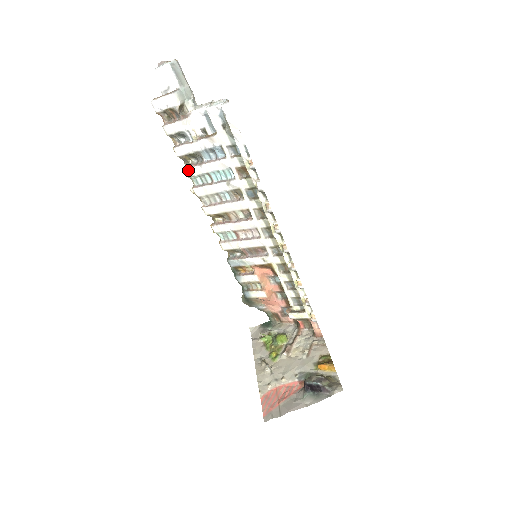
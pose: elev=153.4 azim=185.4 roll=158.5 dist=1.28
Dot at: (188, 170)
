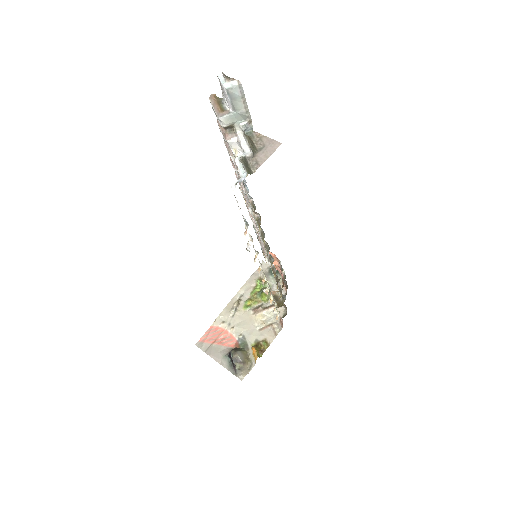
Dot at: (231, 162)
